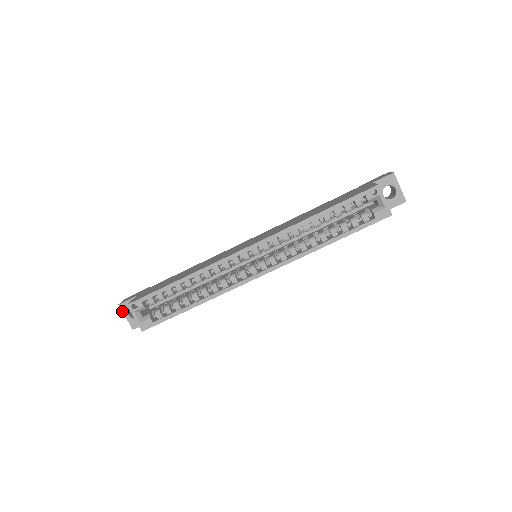
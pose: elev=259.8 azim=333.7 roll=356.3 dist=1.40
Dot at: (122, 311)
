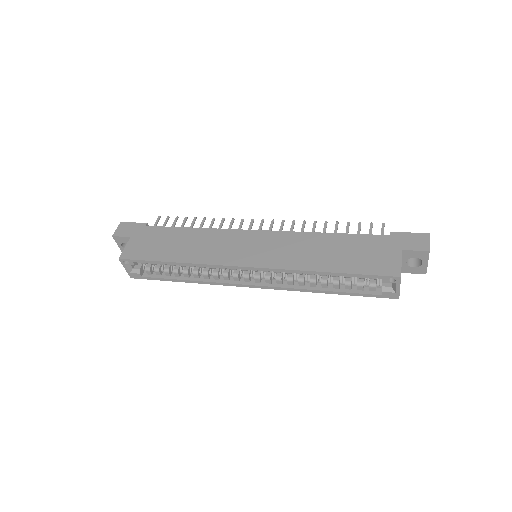
Dot at: (115, 241)
